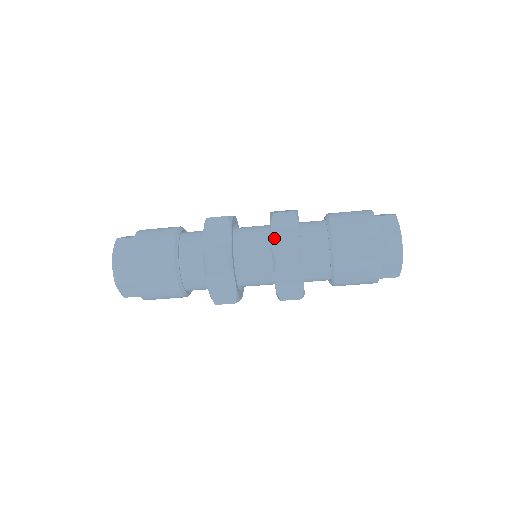
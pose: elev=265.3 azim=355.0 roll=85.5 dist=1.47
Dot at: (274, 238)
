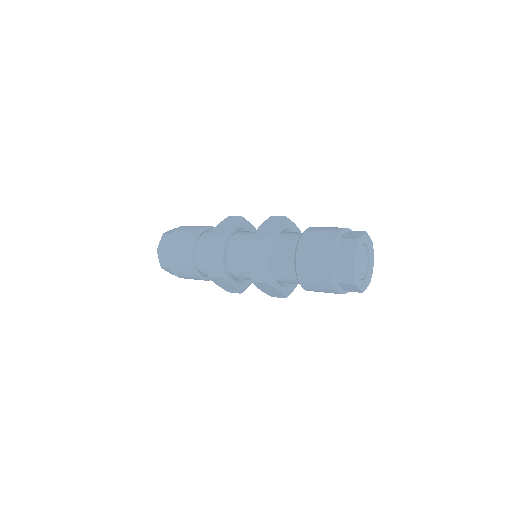
Dot at: (260, 228)
